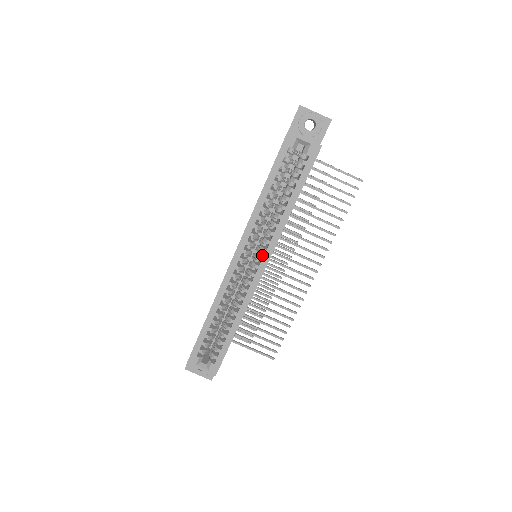
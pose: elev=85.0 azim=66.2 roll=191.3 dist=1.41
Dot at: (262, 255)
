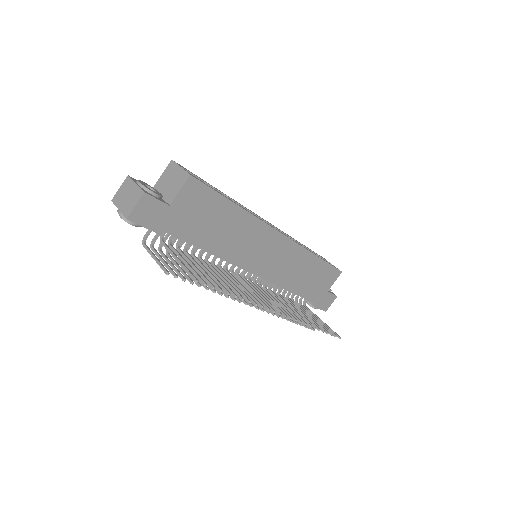
Dot at: occluded
